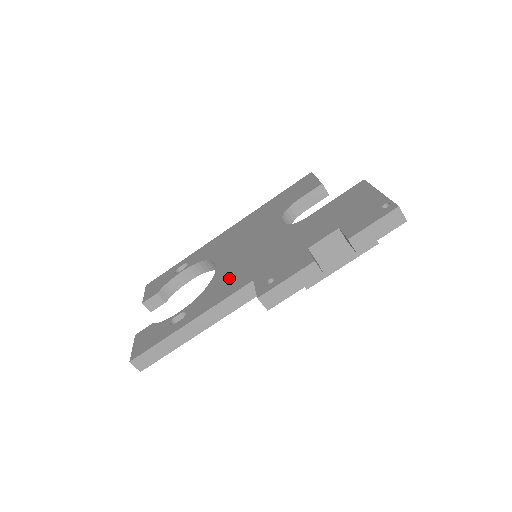
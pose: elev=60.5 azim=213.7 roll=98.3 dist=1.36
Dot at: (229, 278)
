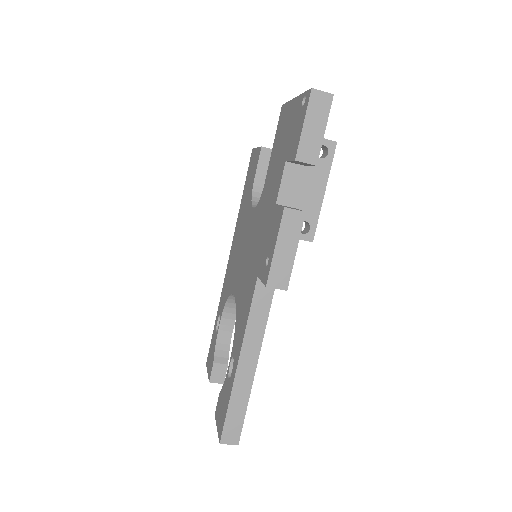
Dot at: (244, 294)
